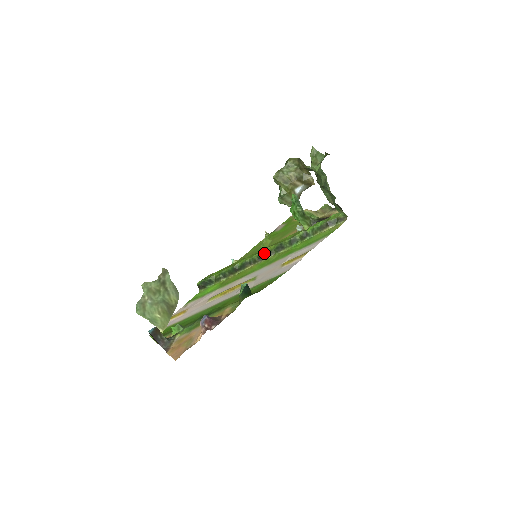
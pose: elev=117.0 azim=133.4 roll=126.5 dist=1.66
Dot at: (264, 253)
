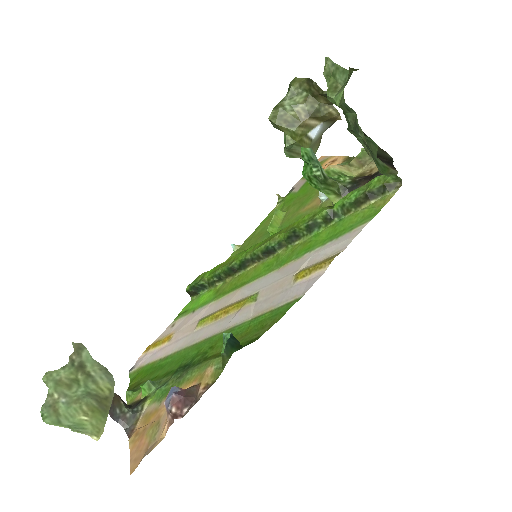
Dot at: (270, 246)
